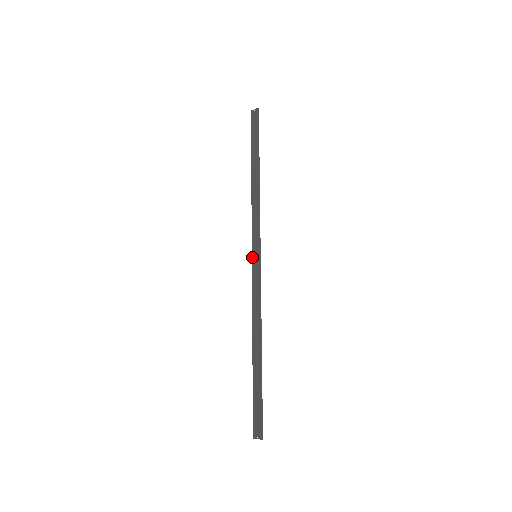
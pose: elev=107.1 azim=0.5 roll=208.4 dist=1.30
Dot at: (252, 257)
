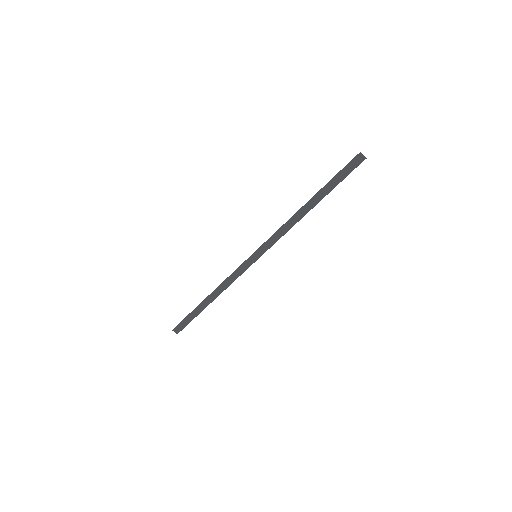
Dot at: (253, 254)
